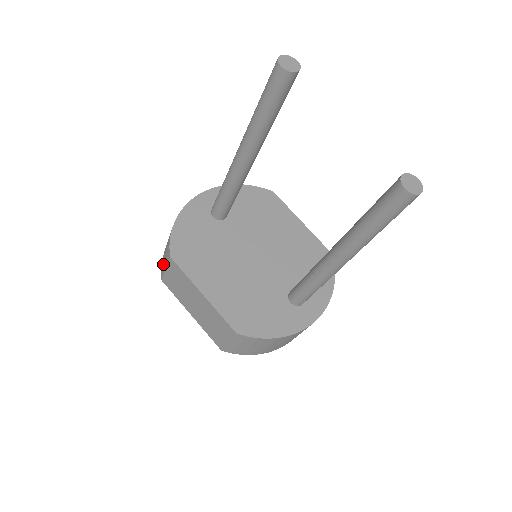
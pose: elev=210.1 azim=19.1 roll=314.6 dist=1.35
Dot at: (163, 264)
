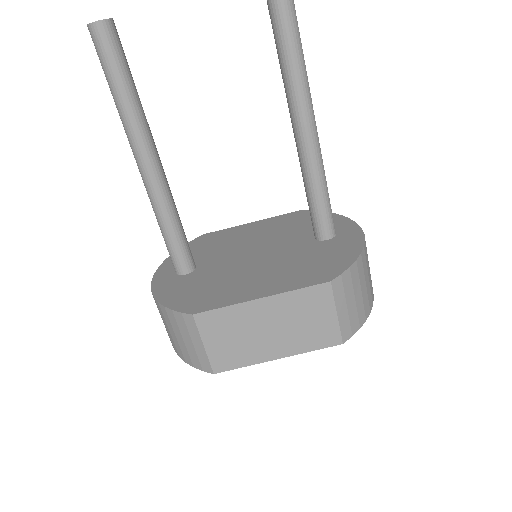
Dot at: (196, 354)
